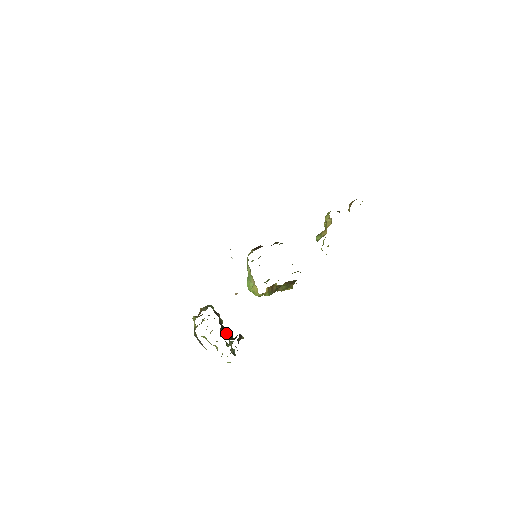
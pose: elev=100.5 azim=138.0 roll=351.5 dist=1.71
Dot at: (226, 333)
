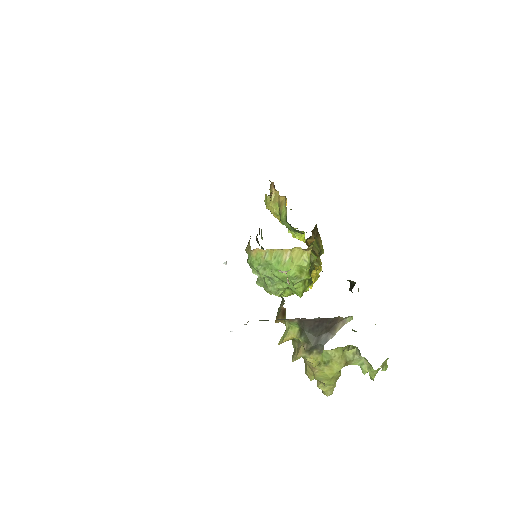
Dot at: occluded
